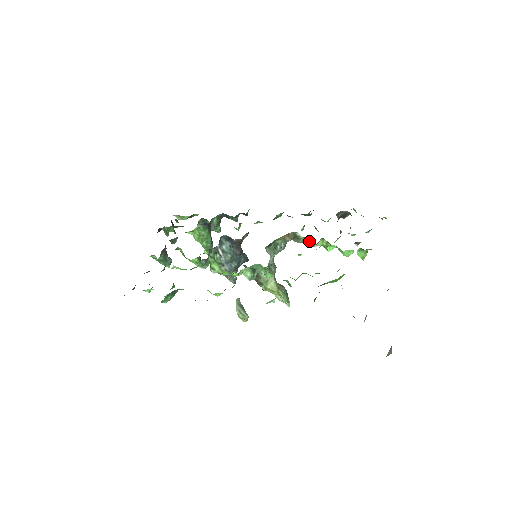
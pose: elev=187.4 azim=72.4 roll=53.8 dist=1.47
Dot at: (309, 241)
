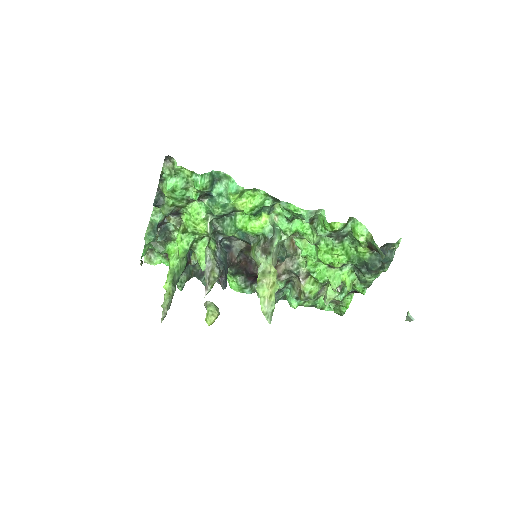
Dot at: (304, 265)
